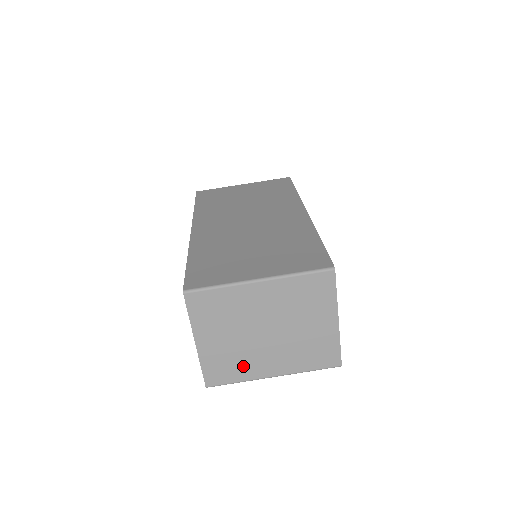
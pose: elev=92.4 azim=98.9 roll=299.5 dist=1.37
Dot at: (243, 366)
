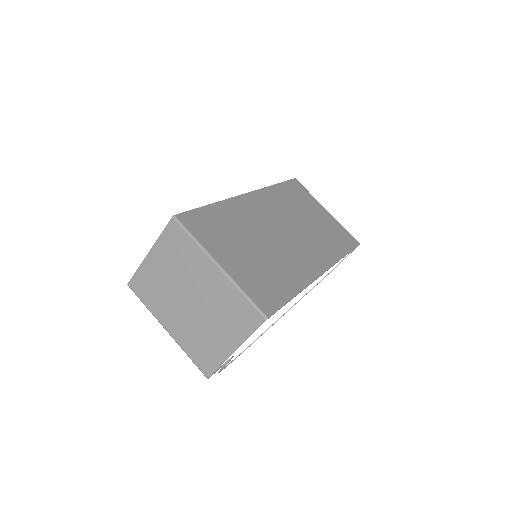
Dot at: (158, 301)
